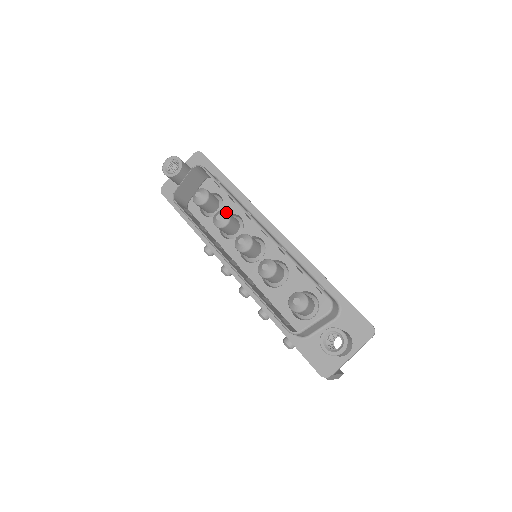
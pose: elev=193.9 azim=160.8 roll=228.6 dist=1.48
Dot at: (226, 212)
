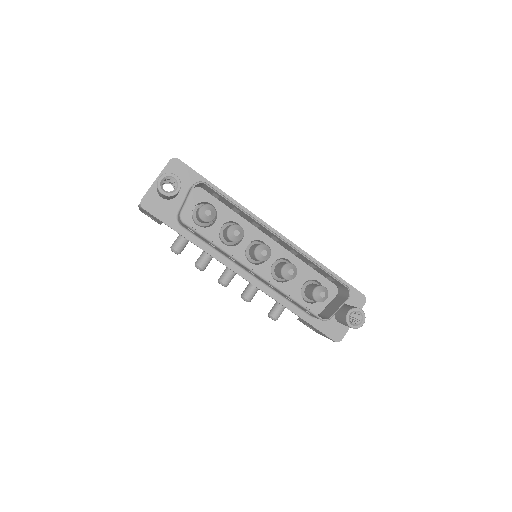
Dot at: (239, 226)
